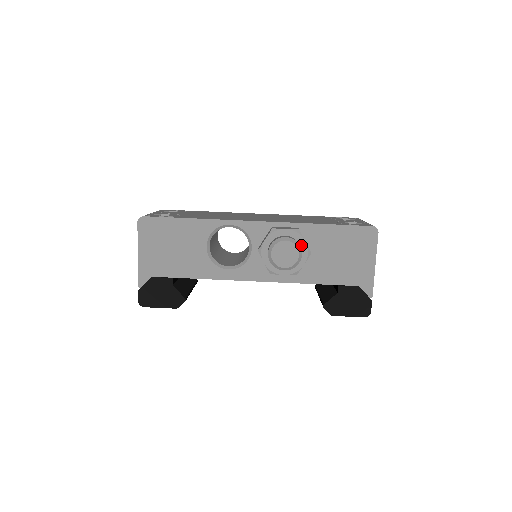
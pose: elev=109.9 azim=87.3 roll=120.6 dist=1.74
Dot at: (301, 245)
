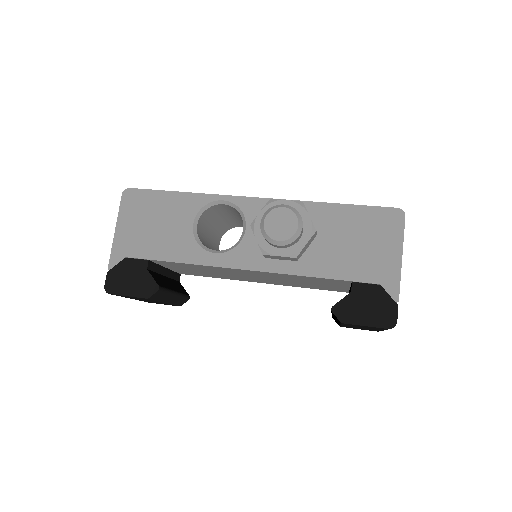
Dot at: (304, 220)
